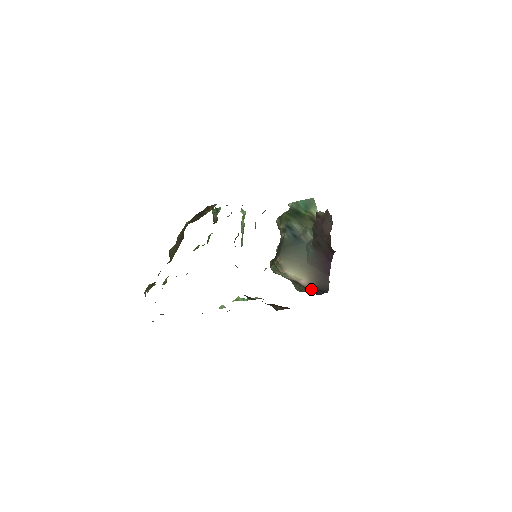
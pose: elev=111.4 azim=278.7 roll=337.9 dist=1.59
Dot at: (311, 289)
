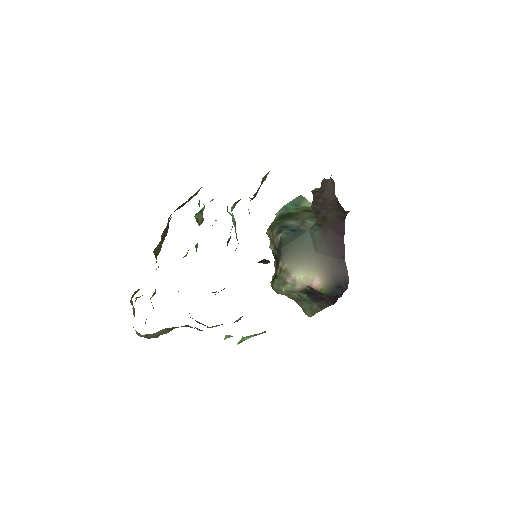
Dot at: (327, 289)
